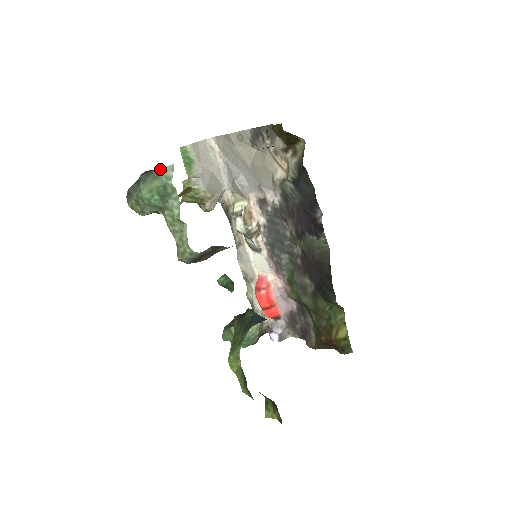
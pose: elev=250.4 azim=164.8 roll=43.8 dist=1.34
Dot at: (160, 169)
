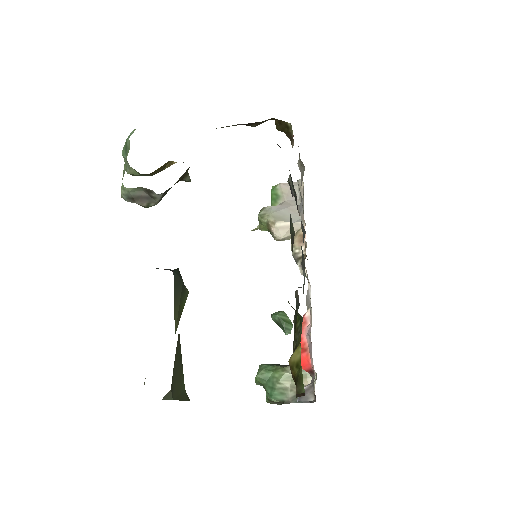
Dot at: occluded
